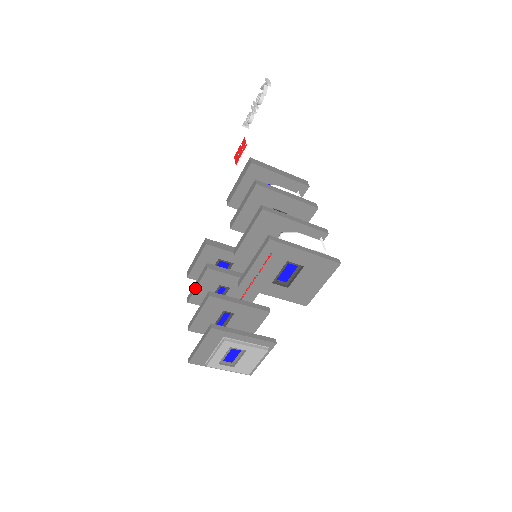
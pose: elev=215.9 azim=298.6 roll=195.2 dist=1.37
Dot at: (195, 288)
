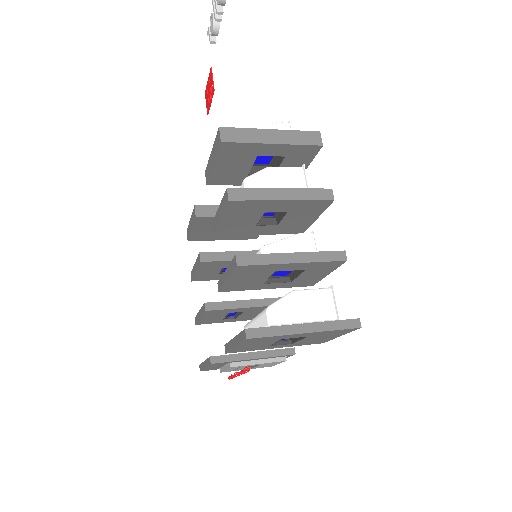
Dot at: (194, 273)
